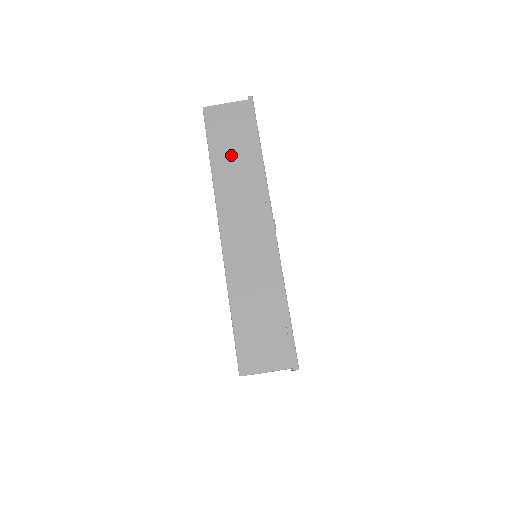
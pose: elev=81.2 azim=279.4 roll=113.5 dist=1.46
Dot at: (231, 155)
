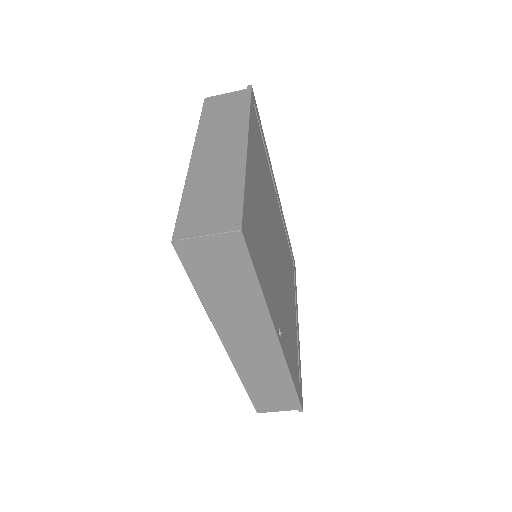
Dot at: (223, 291)
